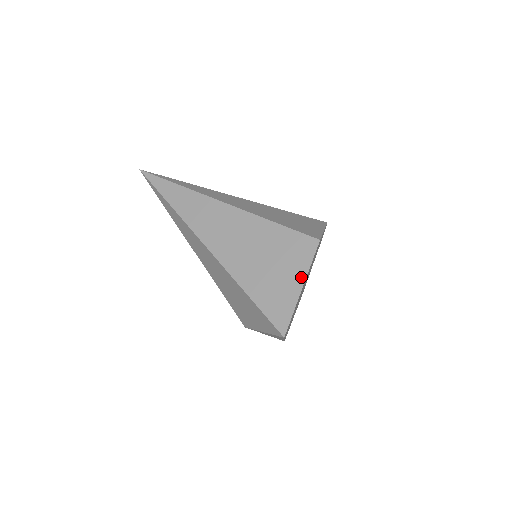
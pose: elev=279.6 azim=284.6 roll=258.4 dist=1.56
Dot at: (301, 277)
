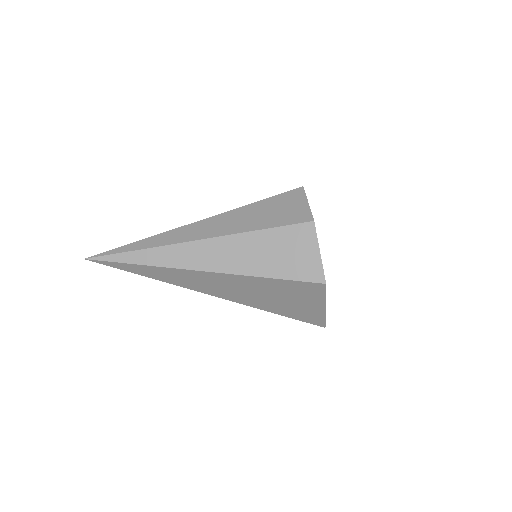
Dot at: (321, 304)
